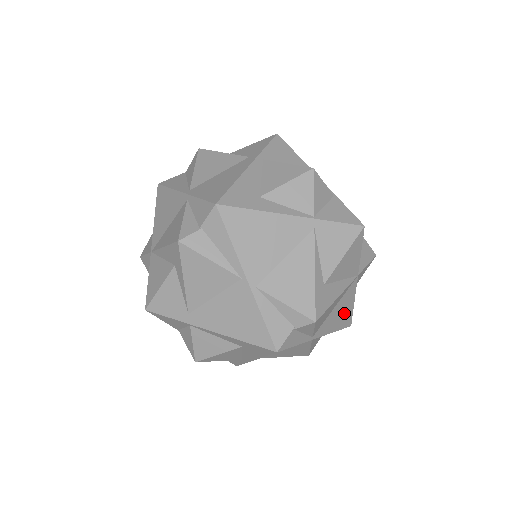
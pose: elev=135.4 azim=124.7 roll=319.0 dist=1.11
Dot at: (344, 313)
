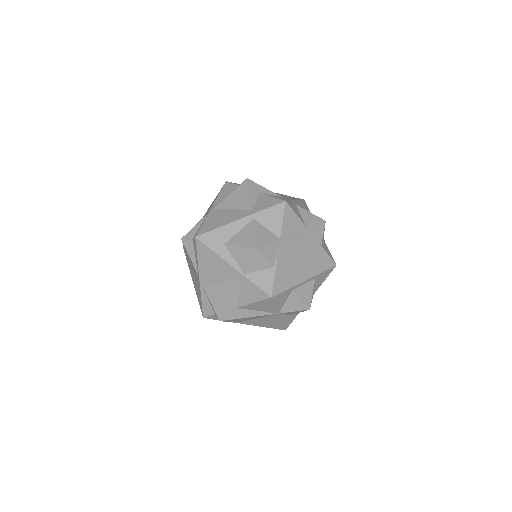
Dot at: (272, 323)
